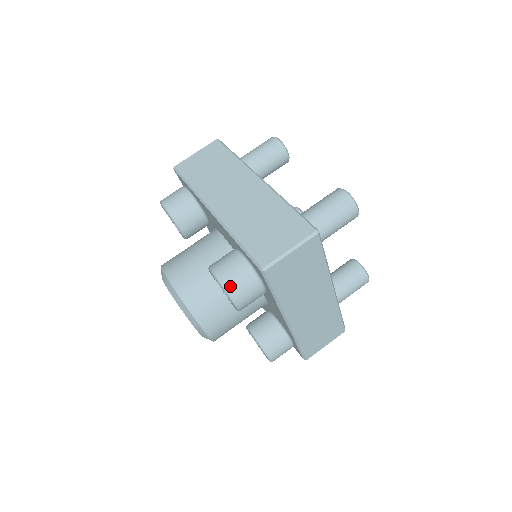
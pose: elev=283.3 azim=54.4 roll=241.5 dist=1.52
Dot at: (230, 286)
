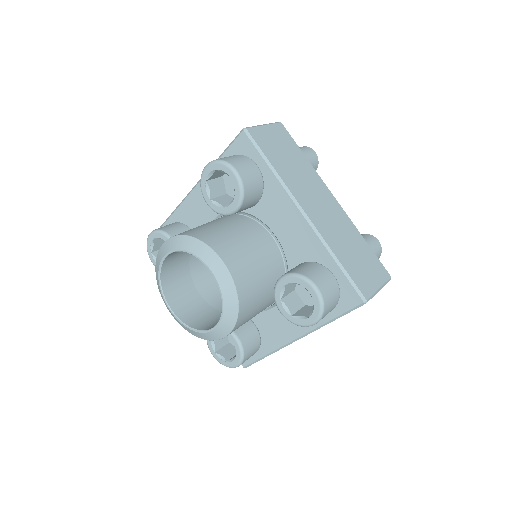
Dot at: (222, 159)
